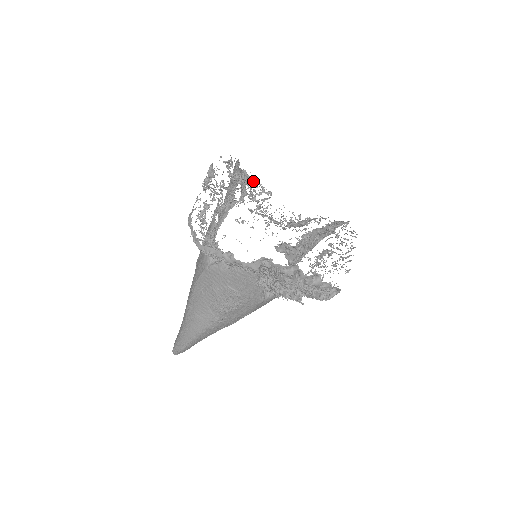
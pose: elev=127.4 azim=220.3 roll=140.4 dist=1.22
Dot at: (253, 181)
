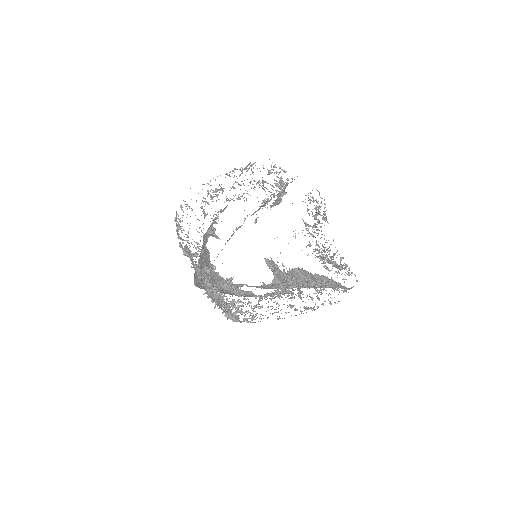
Dot at: occluded
